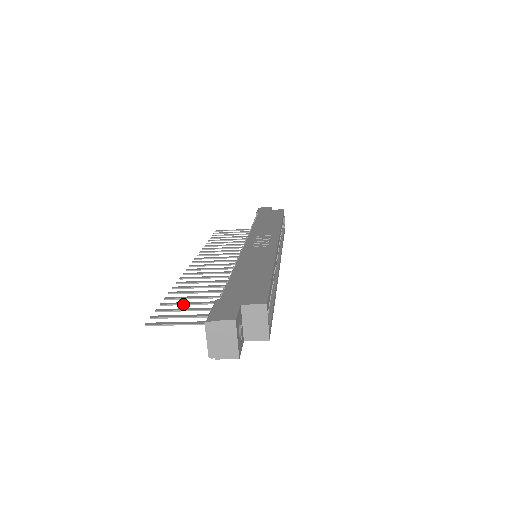
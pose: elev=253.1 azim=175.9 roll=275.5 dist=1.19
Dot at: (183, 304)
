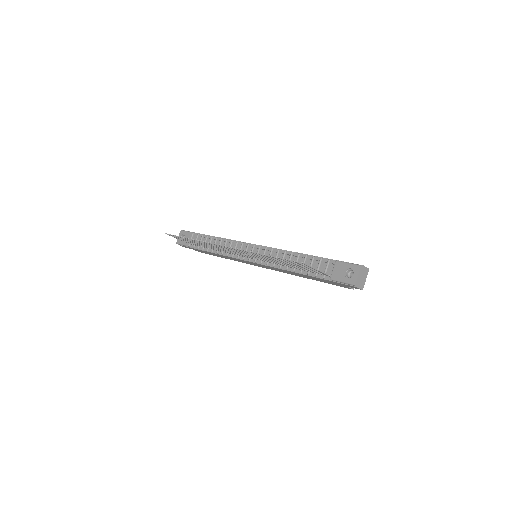
Dot at: (289, 262)
